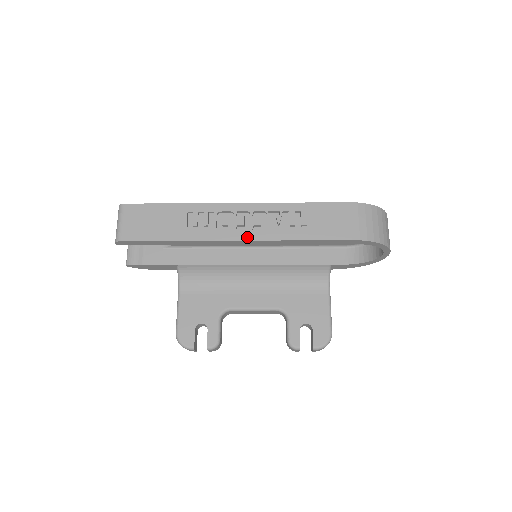
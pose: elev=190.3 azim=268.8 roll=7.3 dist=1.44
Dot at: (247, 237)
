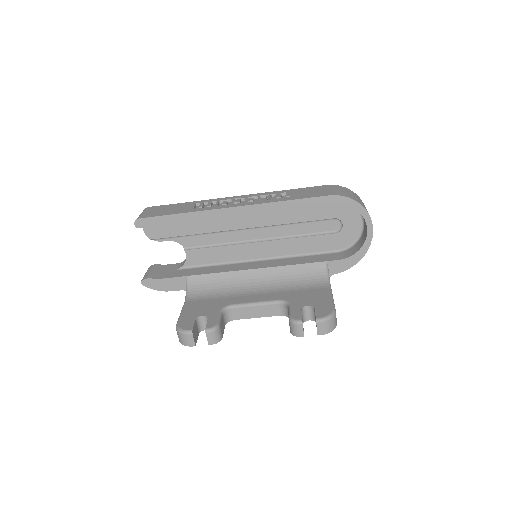
Dot at: (241, 205)
